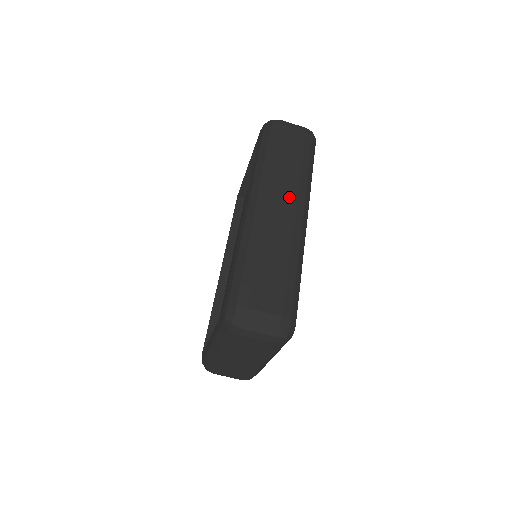
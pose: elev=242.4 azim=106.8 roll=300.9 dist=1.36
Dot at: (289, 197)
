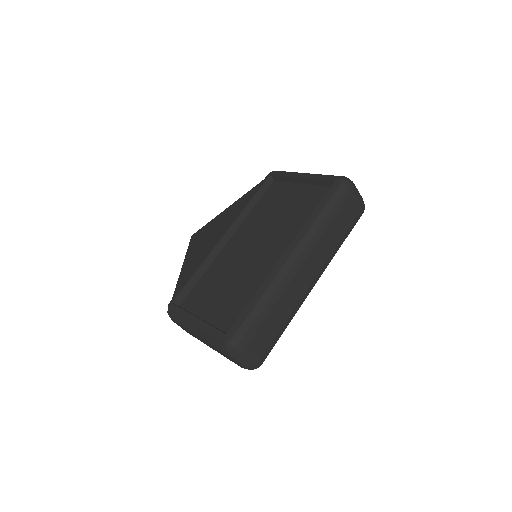
Dot at: (318, 266)
